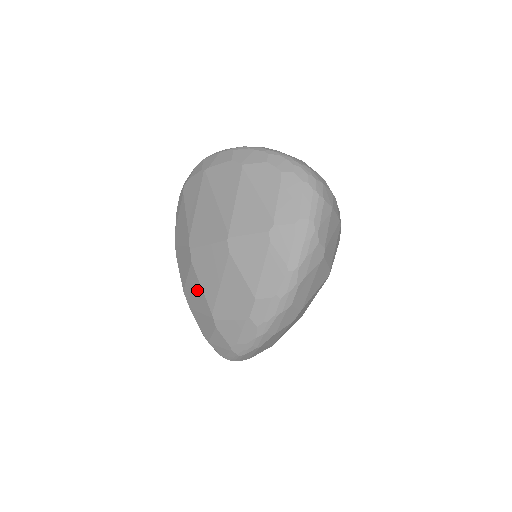
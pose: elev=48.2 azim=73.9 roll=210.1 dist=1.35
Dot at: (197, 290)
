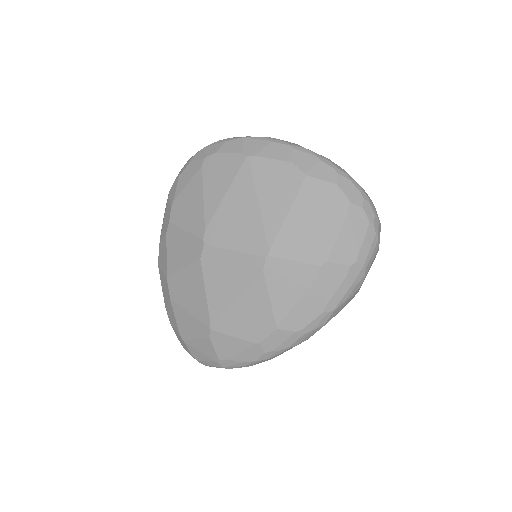
Dot at: (196, 289)
